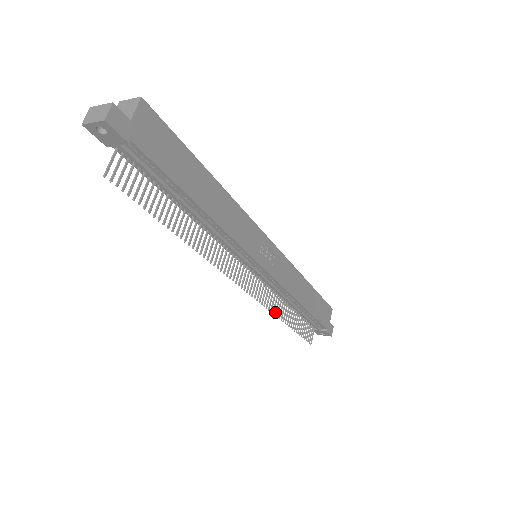
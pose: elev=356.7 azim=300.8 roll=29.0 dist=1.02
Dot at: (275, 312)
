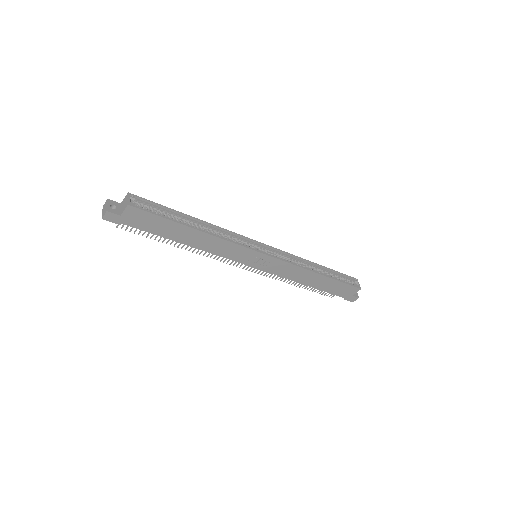
Dot at: (281, 279)
